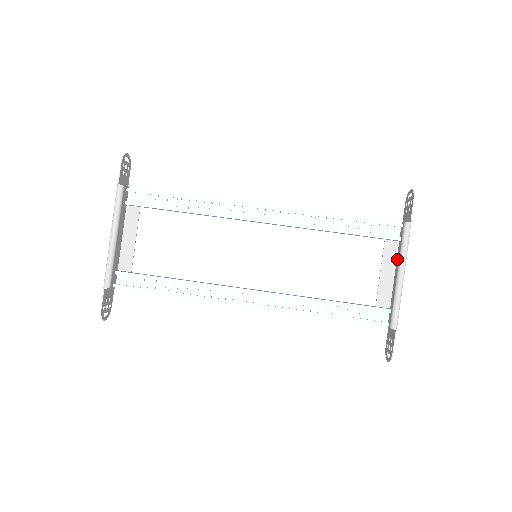
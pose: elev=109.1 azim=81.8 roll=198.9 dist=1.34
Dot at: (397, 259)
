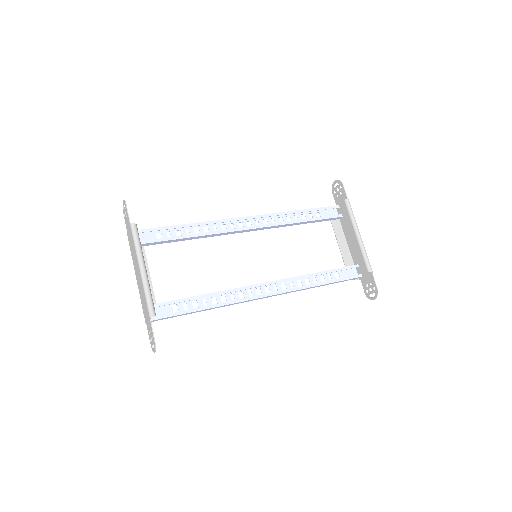
Dot at: (344, 231)
